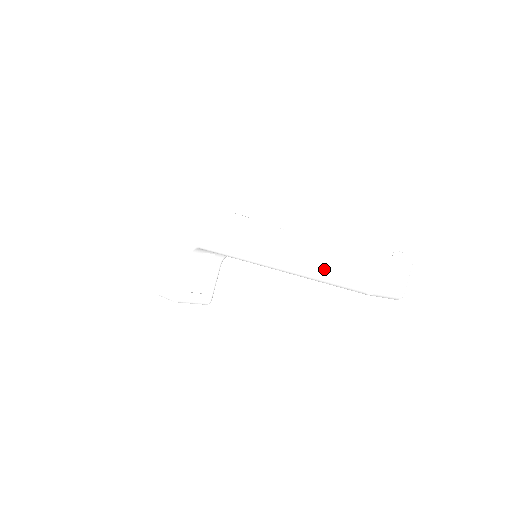
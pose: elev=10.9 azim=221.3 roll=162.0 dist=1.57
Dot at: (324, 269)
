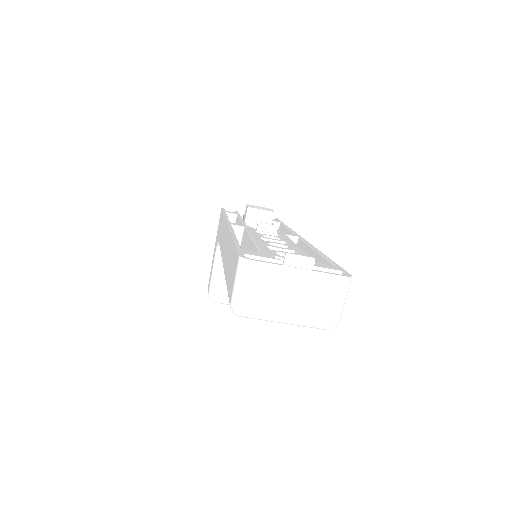
Dot at: (228, 275)
